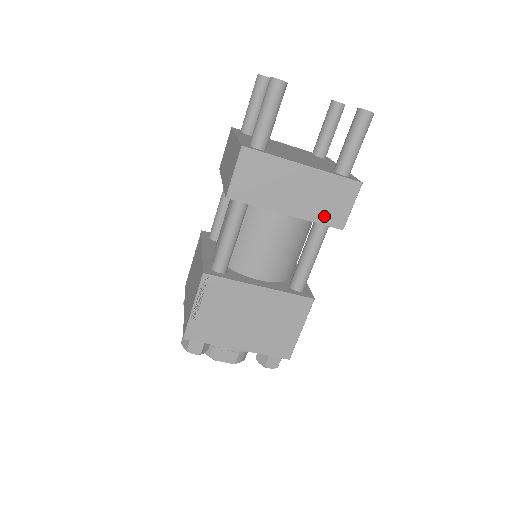
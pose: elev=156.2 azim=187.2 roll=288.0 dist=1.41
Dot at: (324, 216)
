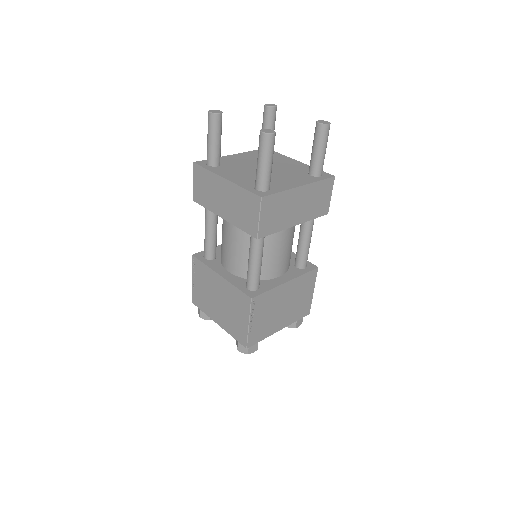
Dot at: (317, 212)
